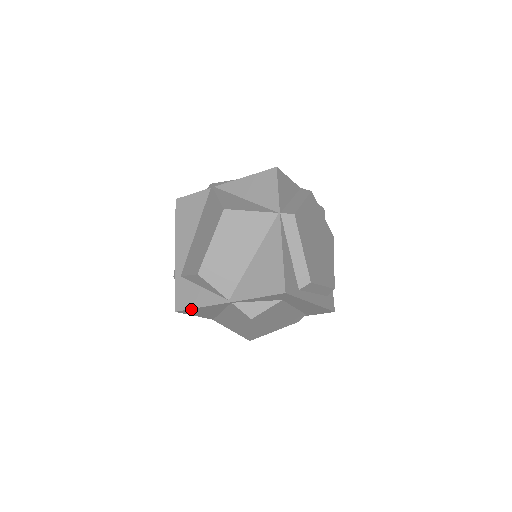
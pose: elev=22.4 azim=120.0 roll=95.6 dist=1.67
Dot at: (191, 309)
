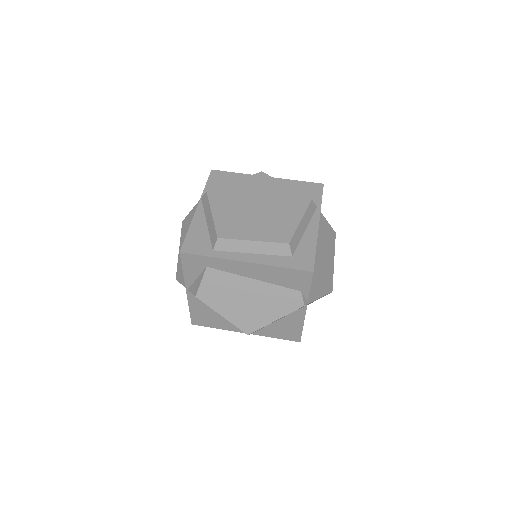
Dot at: (192, 315)
